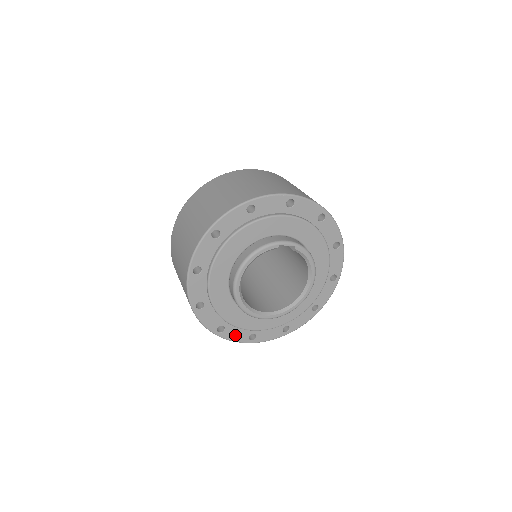
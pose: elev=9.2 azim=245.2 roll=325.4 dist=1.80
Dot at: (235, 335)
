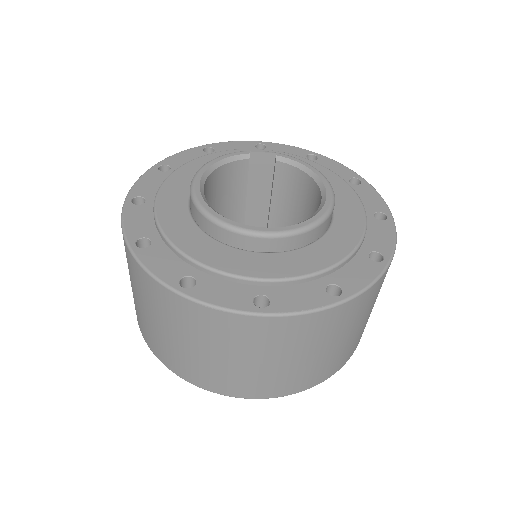
Dot at: (221, 296)
